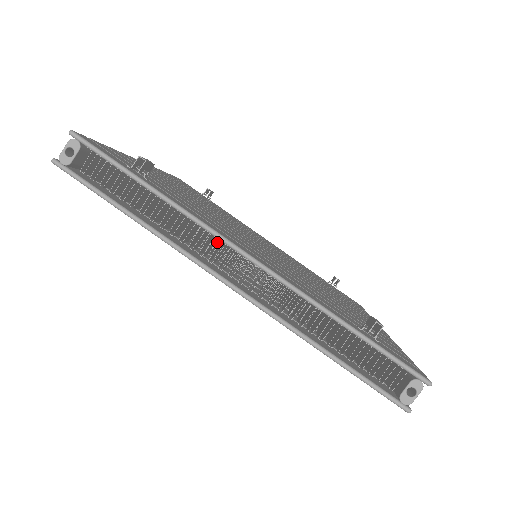
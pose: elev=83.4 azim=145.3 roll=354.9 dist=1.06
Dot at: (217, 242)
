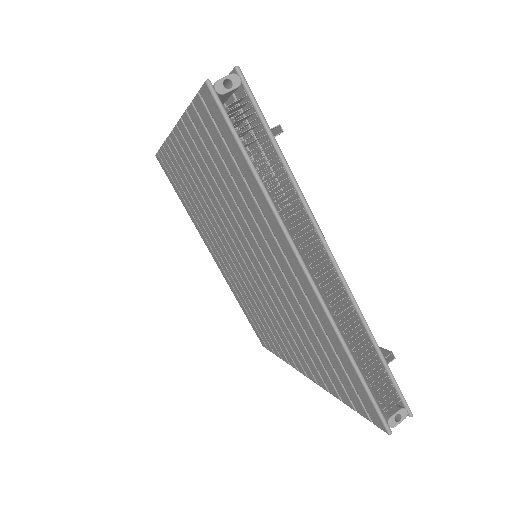
Dot at: occluded
